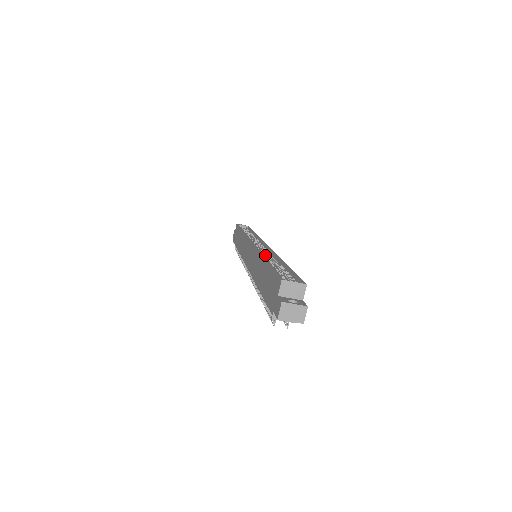
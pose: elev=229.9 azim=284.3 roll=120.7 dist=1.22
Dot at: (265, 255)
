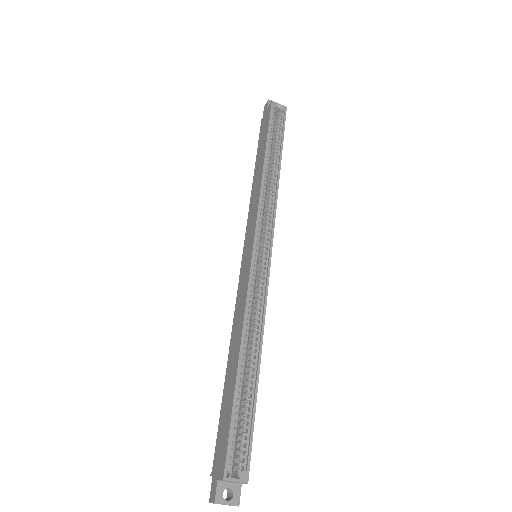
Dot at: (249, 323)
